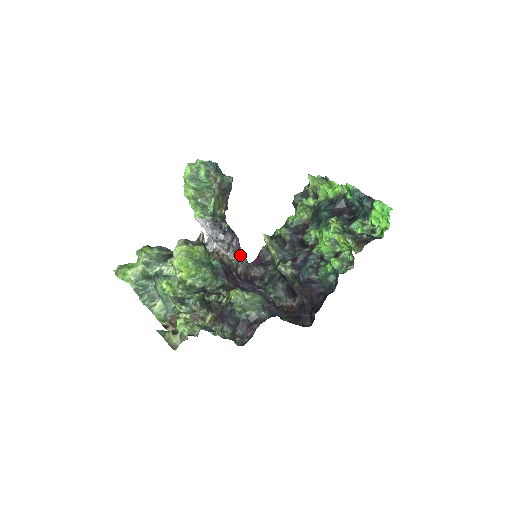
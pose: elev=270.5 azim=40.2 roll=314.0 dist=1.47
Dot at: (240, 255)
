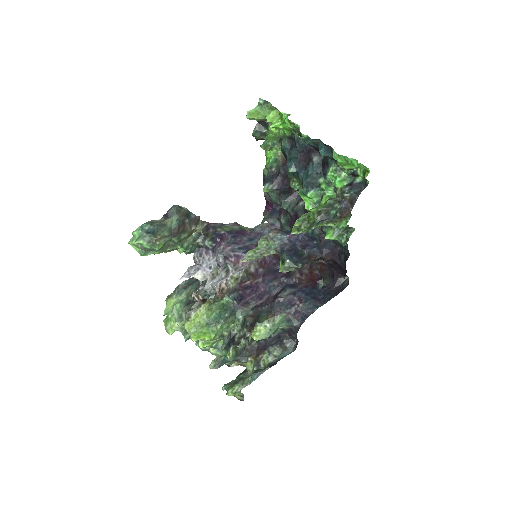
Dot at: occluded
